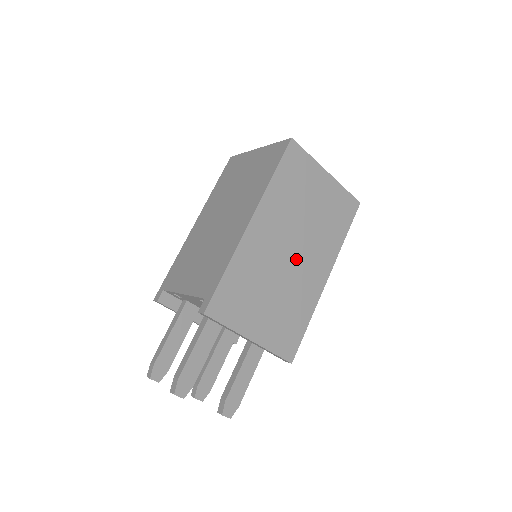
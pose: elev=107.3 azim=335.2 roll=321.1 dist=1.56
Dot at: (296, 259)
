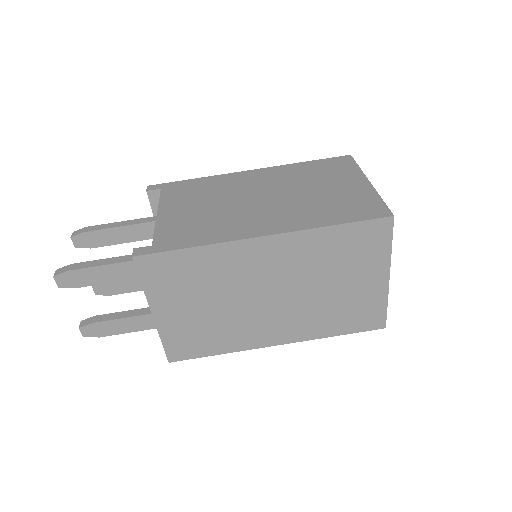
Dot at: (268, 305)
